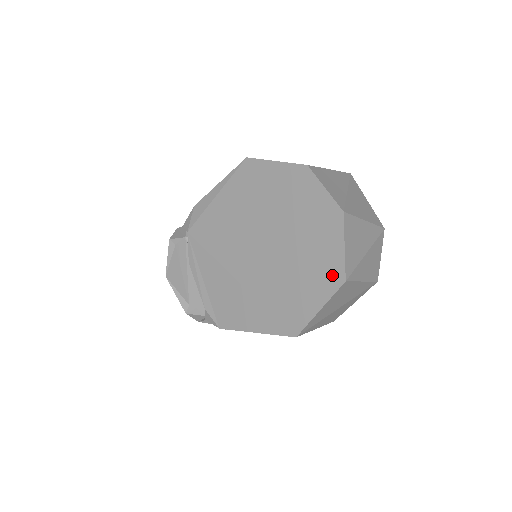
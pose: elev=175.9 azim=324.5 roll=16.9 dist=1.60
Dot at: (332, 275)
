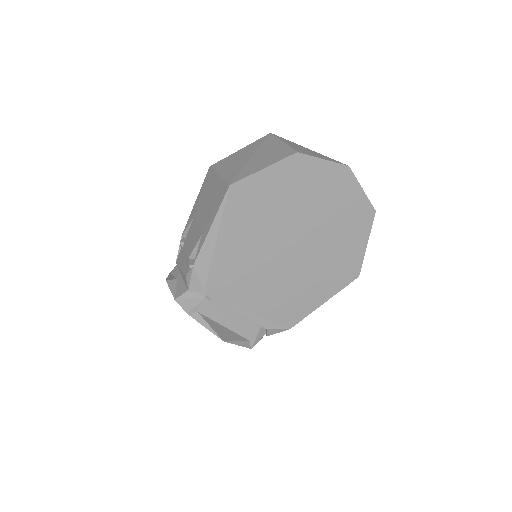
Dot at: (364, 215)
